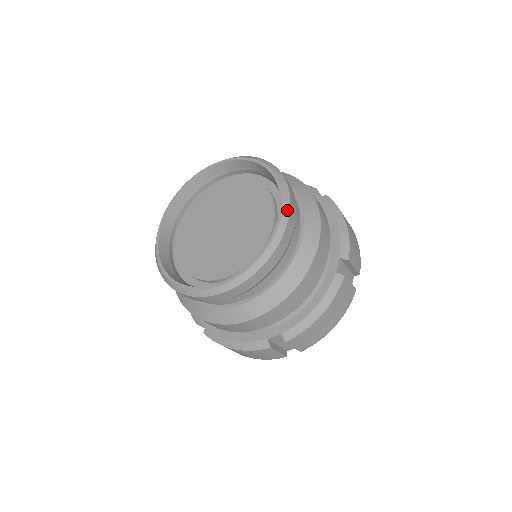
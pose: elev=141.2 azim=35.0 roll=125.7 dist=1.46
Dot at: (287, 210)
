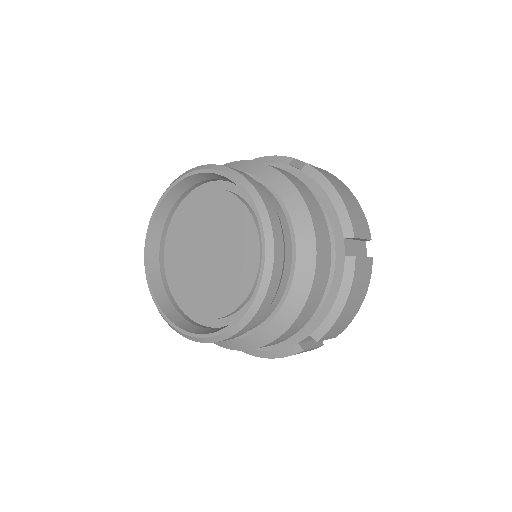
Dot at: (268, 227)
